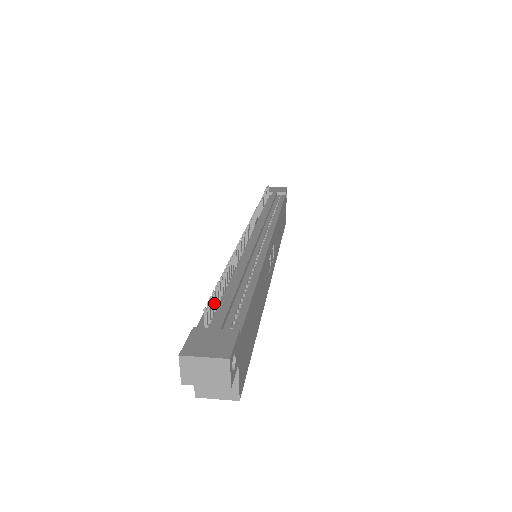
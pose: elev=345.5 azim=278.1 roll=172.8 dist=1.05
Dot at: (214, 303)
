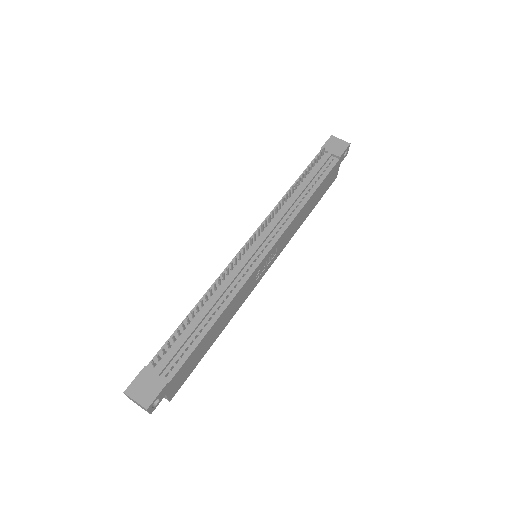
Dot at: (168, 345)
